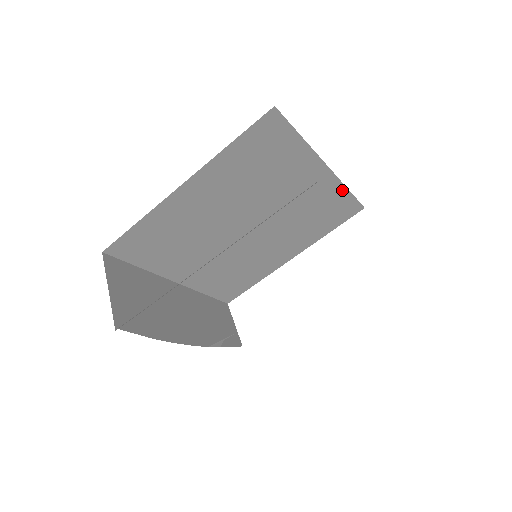
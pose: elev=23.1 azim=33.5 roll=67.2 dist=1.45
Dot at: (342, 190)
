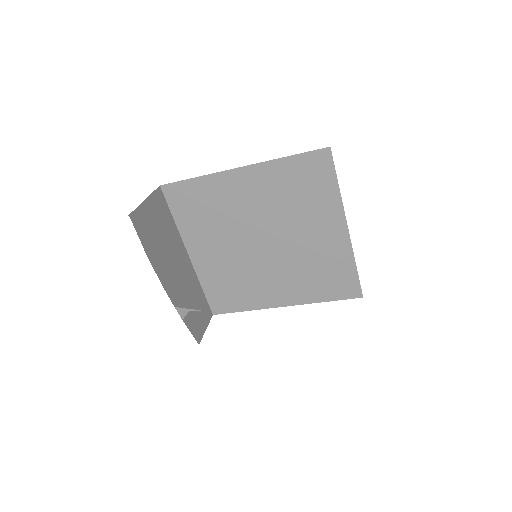
Dot at: (351, 262)
